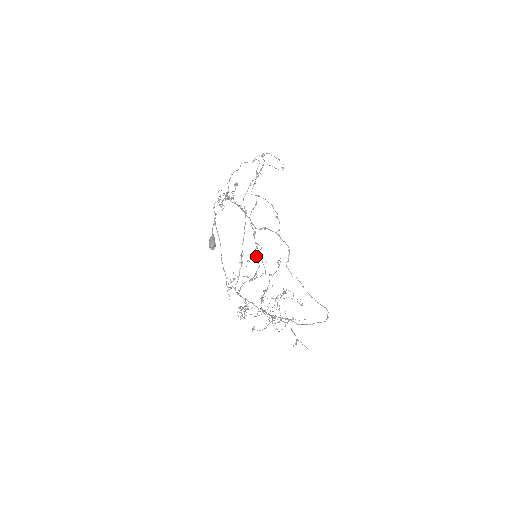
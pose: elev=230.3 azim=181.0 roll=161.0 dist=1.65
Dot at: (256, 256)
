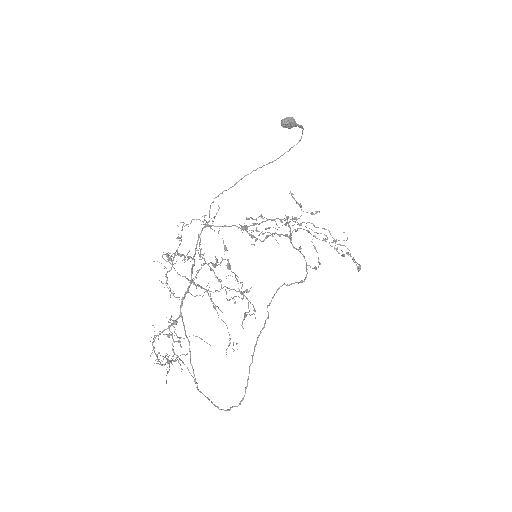
Dot at: (271, 234)
